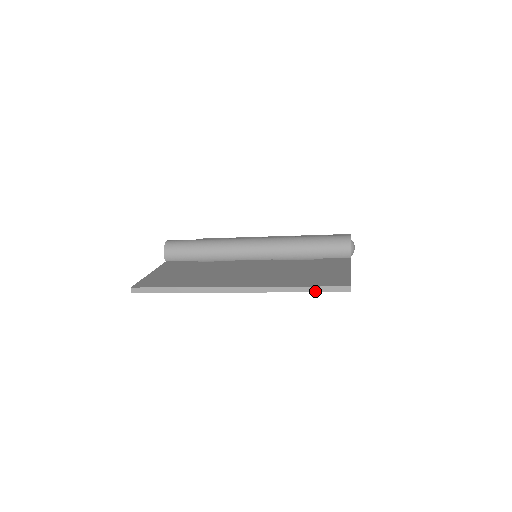
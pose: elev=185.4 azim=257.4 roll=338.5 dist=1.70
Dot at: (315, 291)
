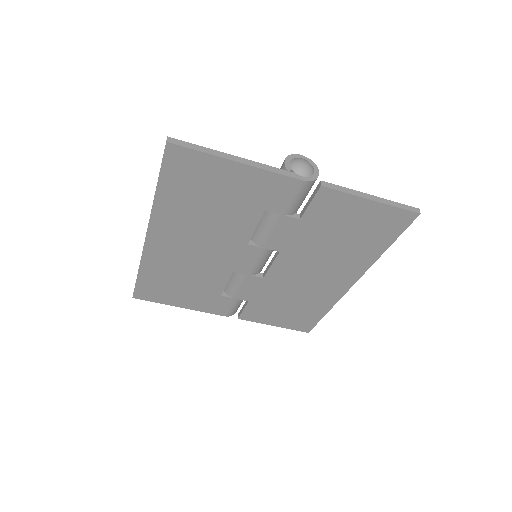
Dot at: (159, 174)
